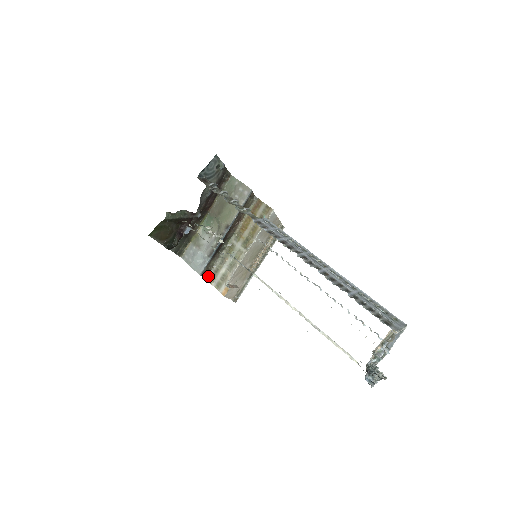
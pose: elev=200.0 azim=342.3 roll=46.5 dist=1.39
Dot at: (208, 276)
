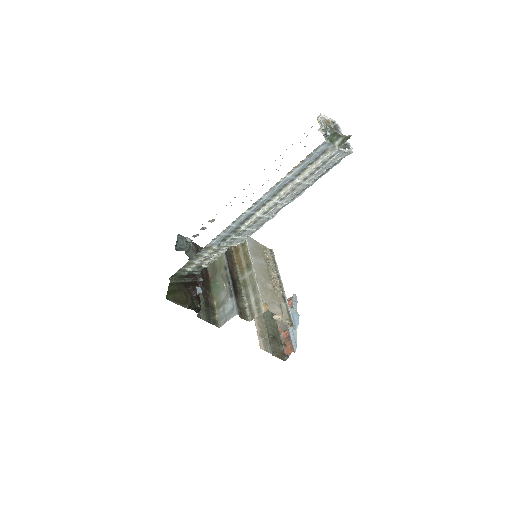
Dot at: (248, 317)
